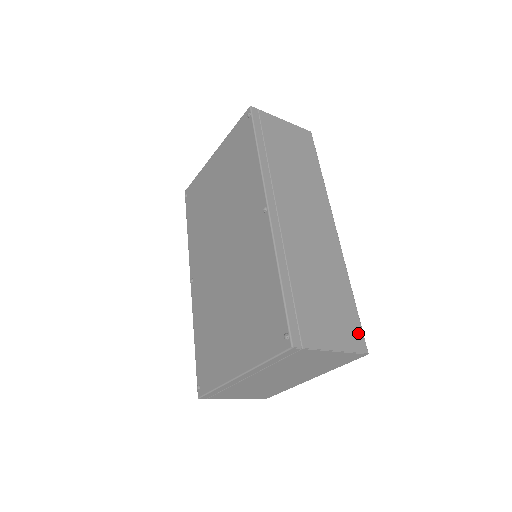
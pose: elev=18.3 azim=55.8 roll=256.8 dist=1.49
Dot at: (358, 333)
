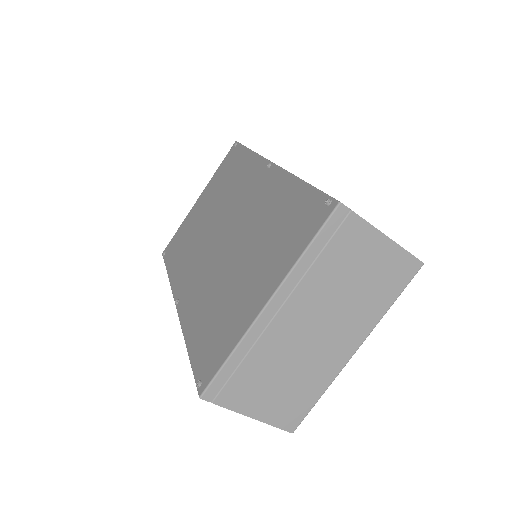
Dot at: occluded
